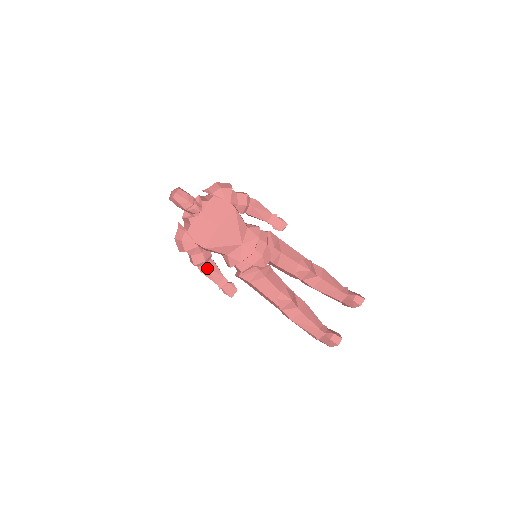
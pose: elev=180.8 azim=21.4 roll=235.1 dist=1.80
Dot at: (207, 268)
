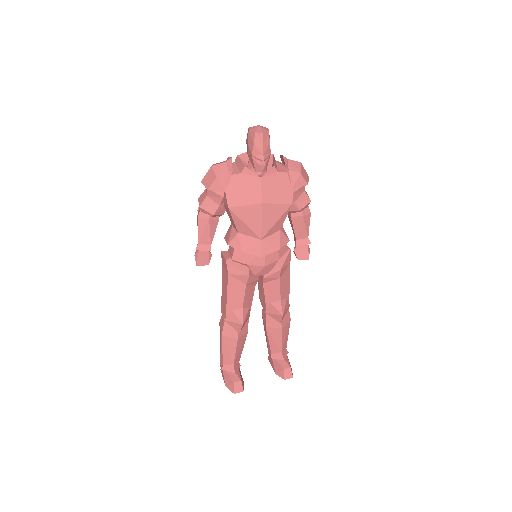
Dot at: (207, 221)
